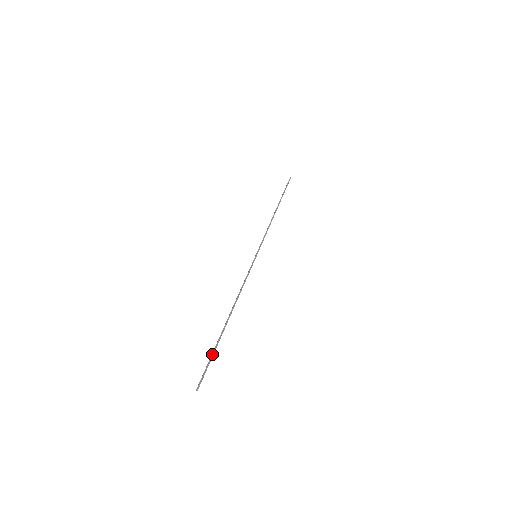
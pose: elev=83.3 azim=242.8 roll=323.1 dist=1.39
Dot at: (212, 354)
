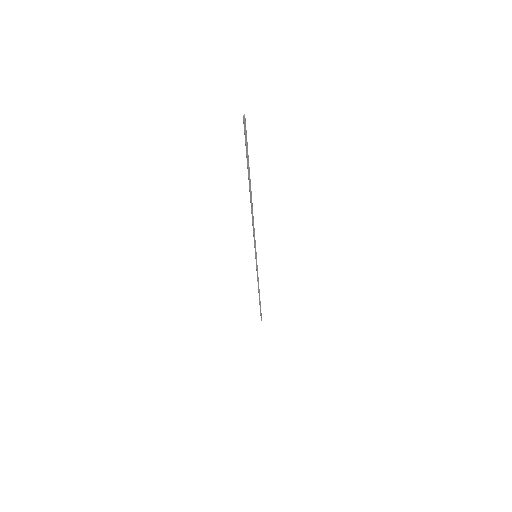
Dot at: (246, 157)
